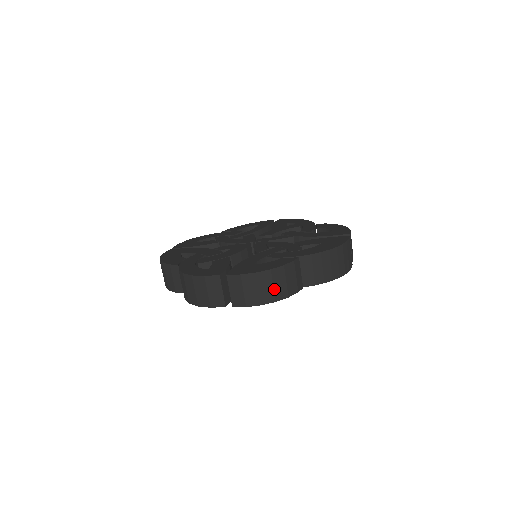
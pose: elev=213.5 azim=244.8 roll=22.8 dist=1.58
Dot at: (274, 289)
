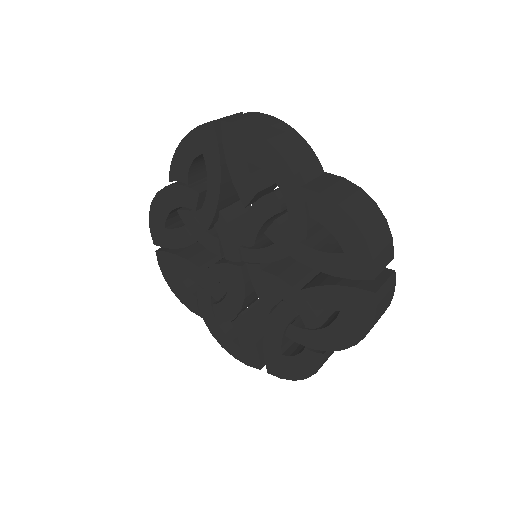
Dot at: occluded
